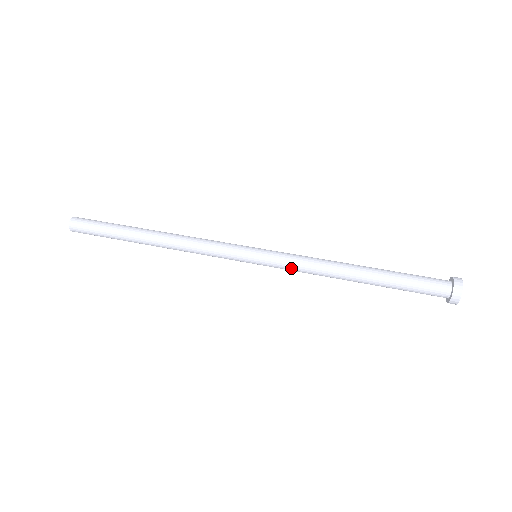
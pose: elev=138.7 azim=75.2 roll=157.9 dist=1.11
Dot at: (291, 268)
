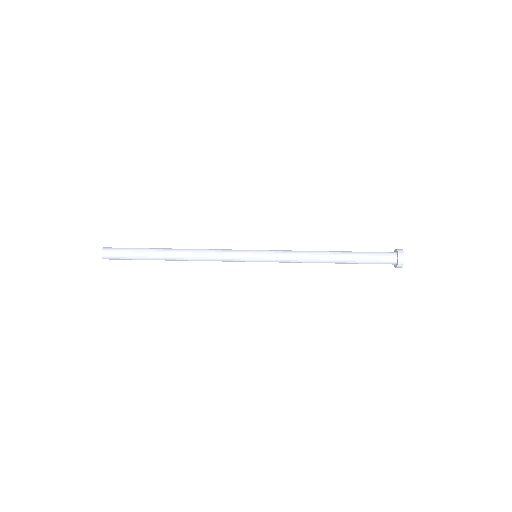
Dot at: (284, 255)
